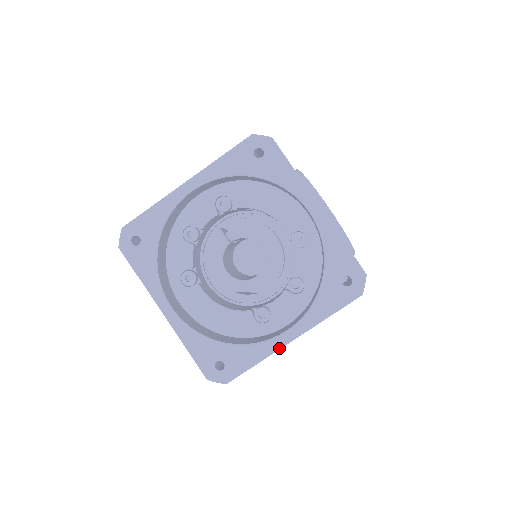
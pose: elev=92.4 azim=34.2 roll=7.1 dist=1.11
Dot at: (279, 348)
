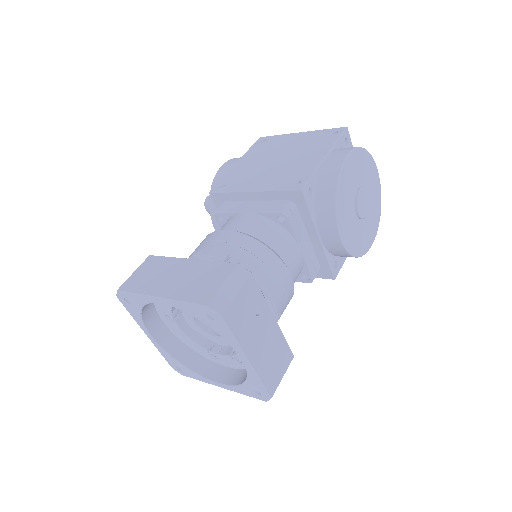
Dot at: occluded
